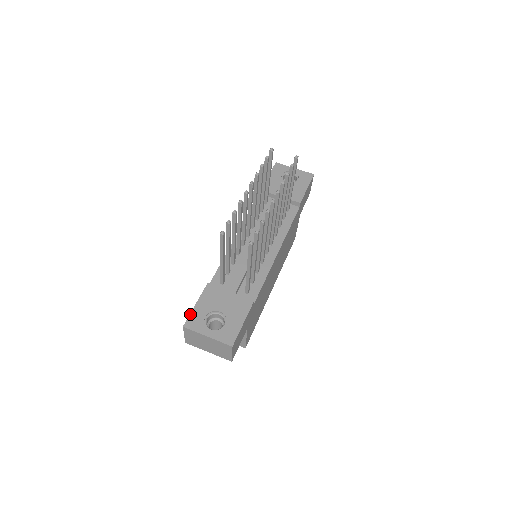
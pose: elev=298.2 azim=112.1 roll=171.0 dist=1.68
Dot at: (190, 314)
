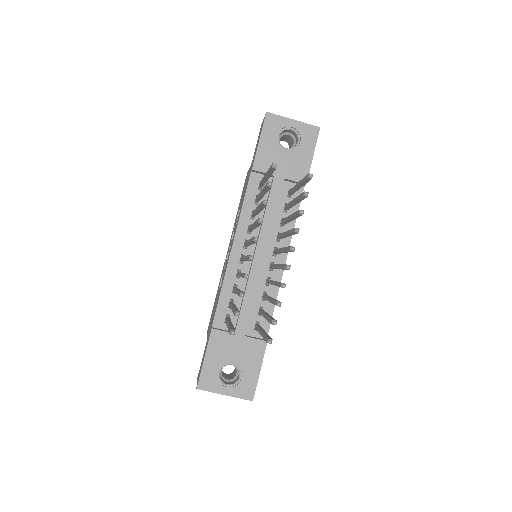
Dot at: (201, 372)
